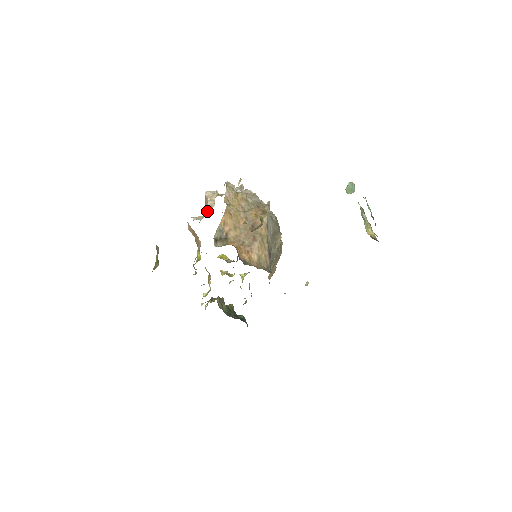
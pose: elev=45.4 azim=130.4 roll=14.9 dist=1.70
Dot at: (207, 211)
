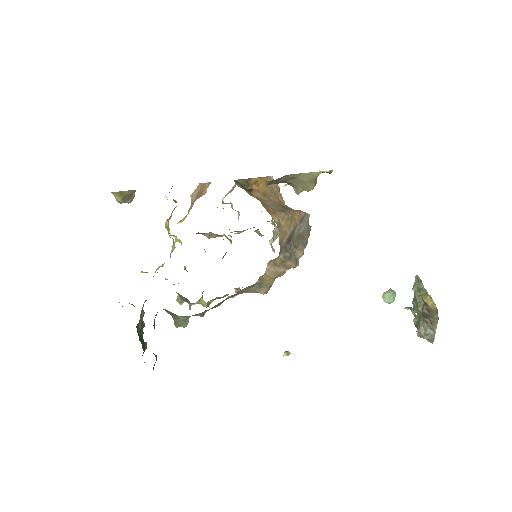
Dot at: (226, 195)
